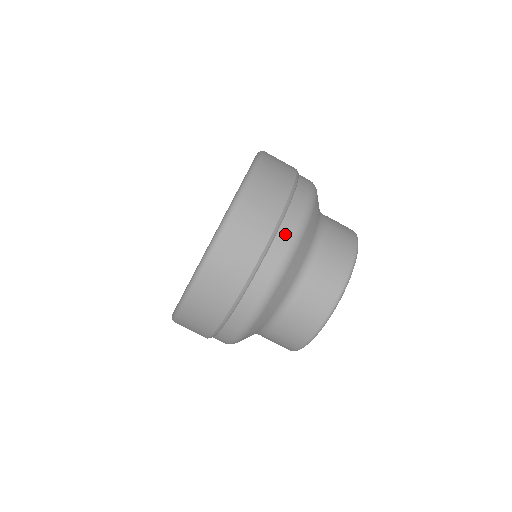
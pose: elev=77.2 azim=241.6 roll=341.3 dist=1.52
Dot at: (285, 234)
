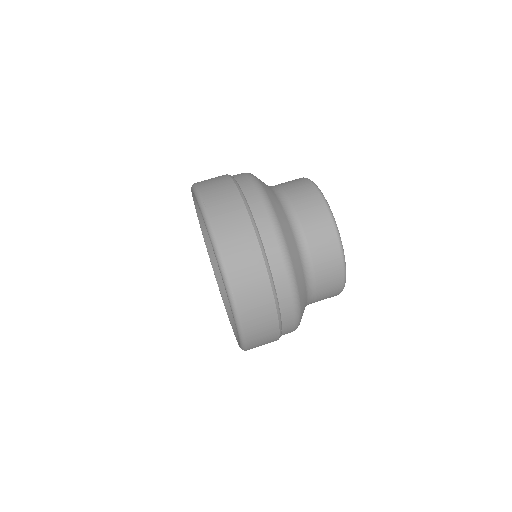
Dot at: (239, 175)
